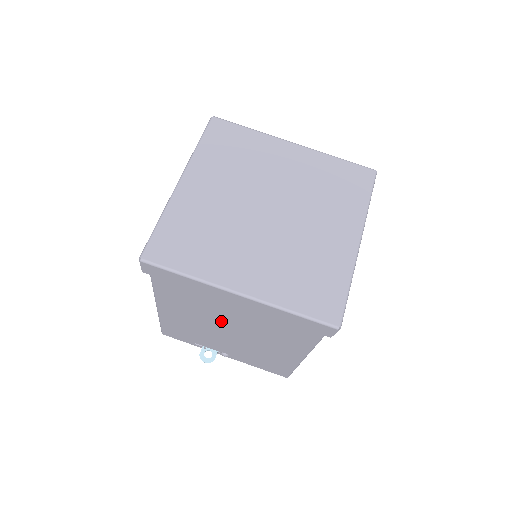
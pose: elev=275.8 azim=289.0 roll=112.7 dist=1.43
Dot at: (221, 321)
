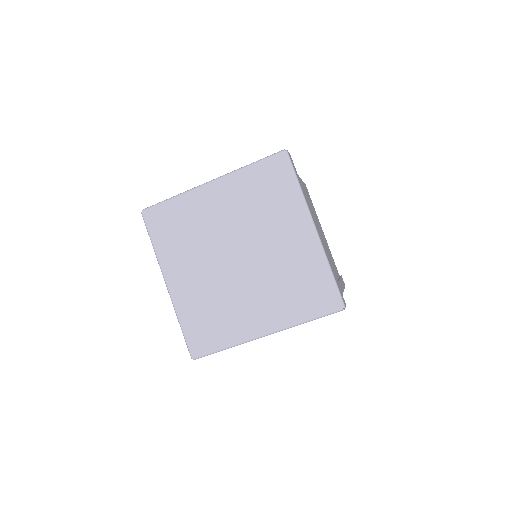
Dot at: occluded
